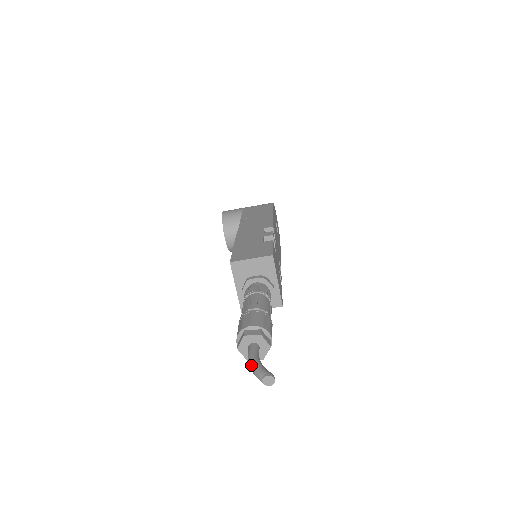
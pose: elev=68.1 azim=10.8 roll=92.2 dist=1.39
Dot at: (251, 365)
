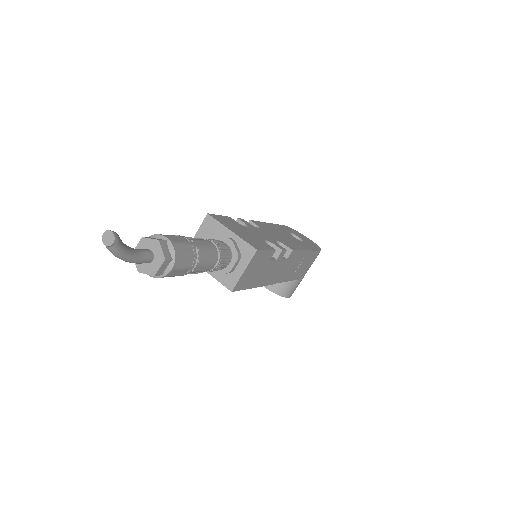
Dot at: occluded
